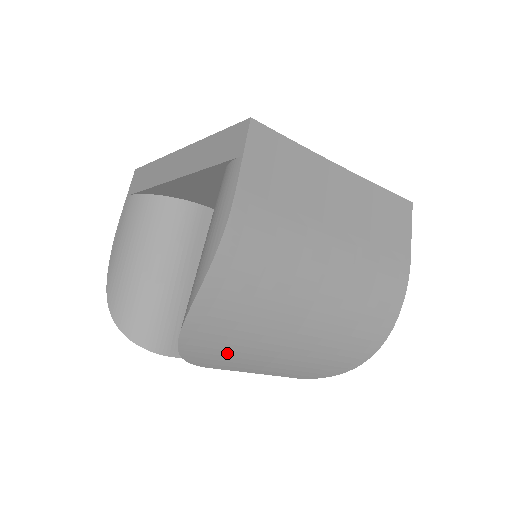
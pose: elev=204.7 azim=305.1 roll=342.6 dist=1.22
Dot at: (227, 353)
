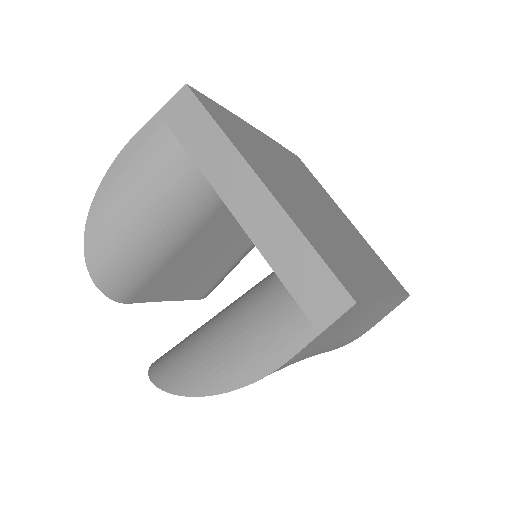
Dot at: occluded
